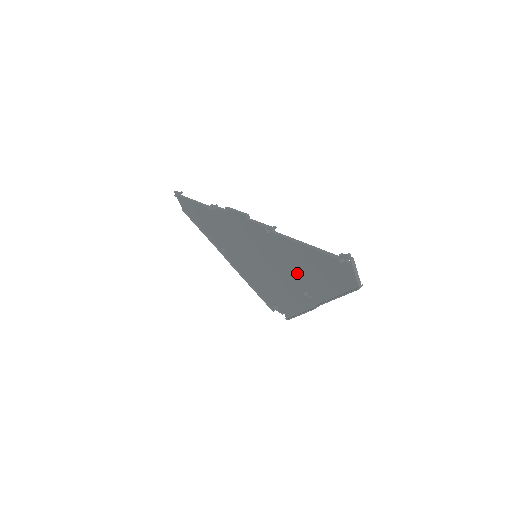
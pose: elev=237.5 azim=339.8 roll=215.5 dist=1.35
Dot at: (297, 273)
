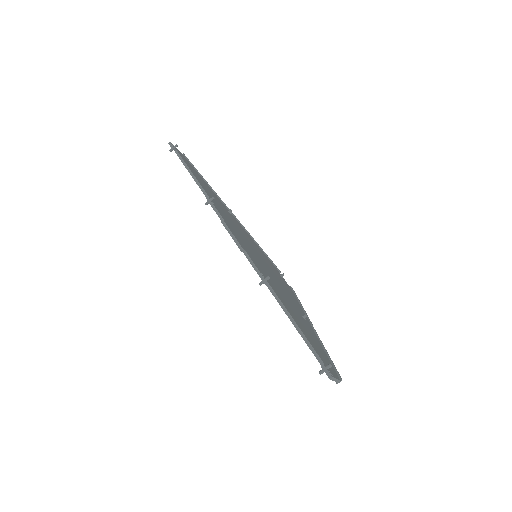
Dot at: occluded
